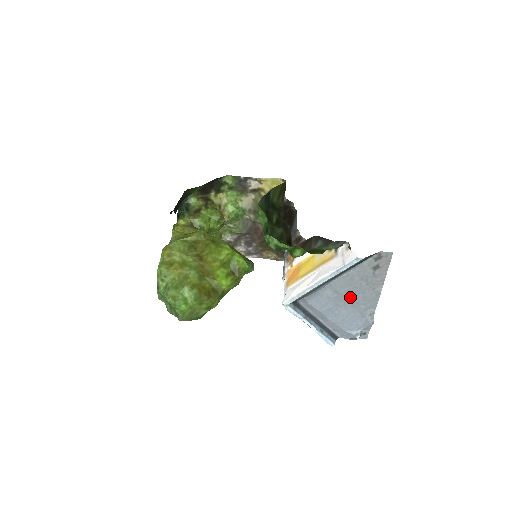
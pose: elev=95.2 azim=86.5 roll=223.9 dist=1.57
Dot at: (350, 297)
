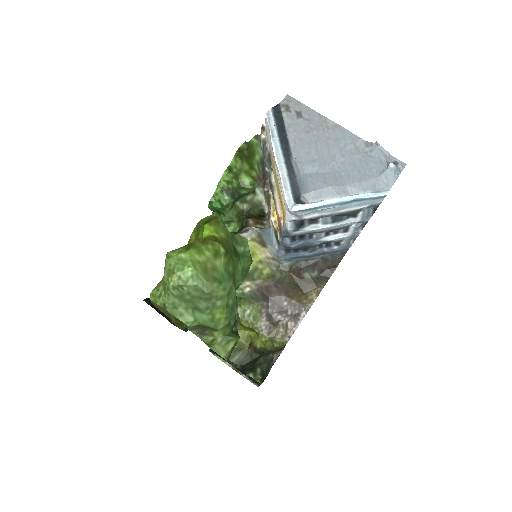
Dot at: (328, 153)
